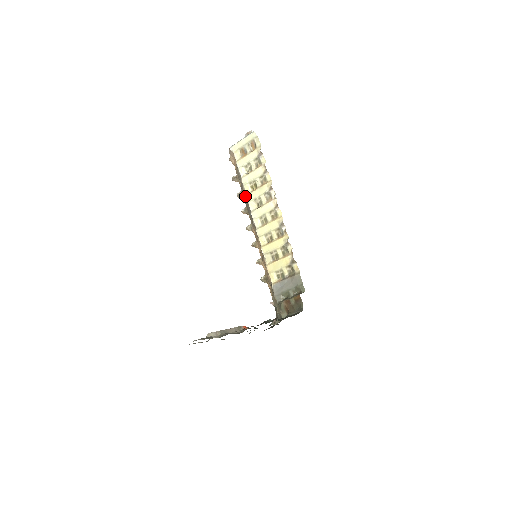
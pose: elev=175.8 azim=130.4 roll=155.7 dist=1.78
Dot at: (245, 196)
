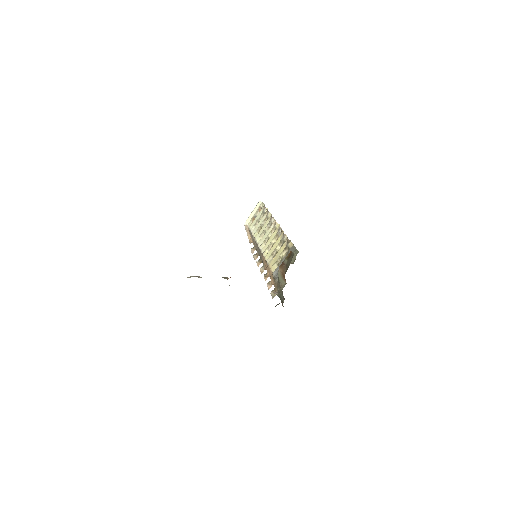
Dot at: occluded
